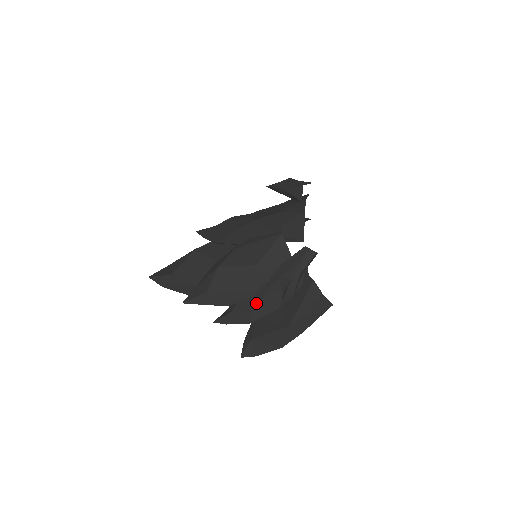
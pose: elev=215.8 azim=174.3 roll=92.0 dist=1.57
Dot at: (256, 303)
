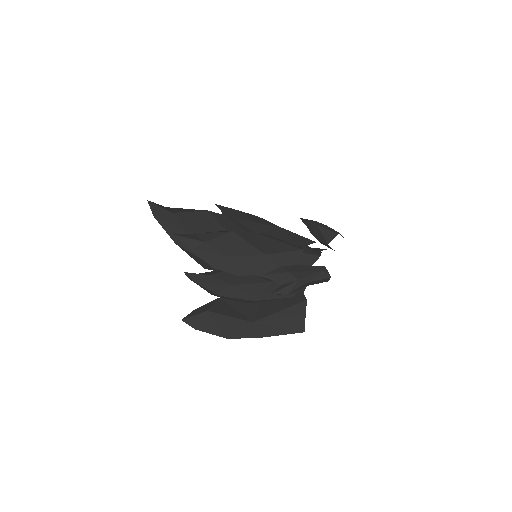
Dot at: (240, 283)
